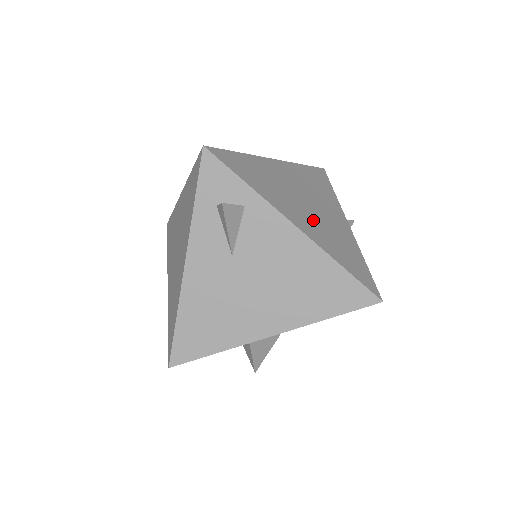
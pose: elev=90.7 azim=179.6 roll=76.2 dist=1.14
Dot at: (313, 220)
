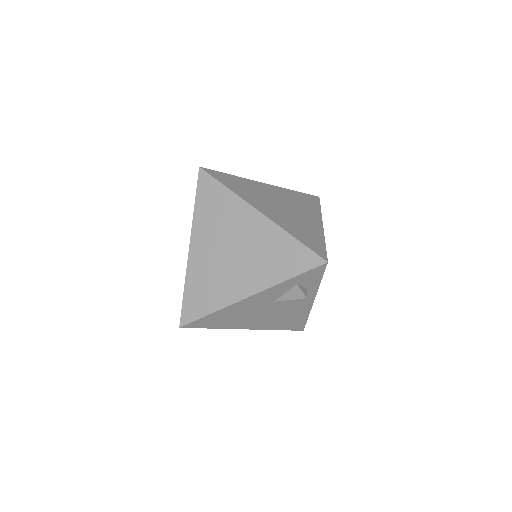
Dot at: occluded
